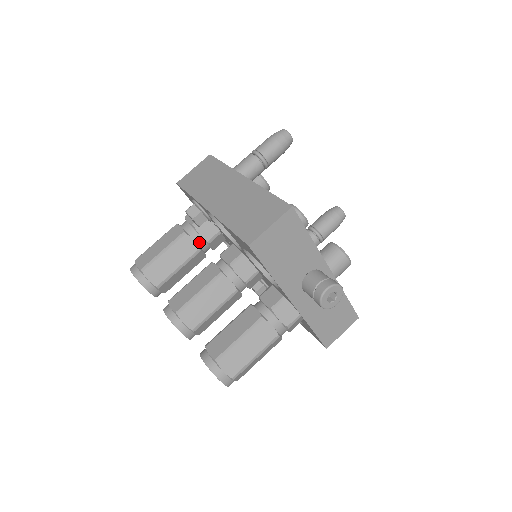
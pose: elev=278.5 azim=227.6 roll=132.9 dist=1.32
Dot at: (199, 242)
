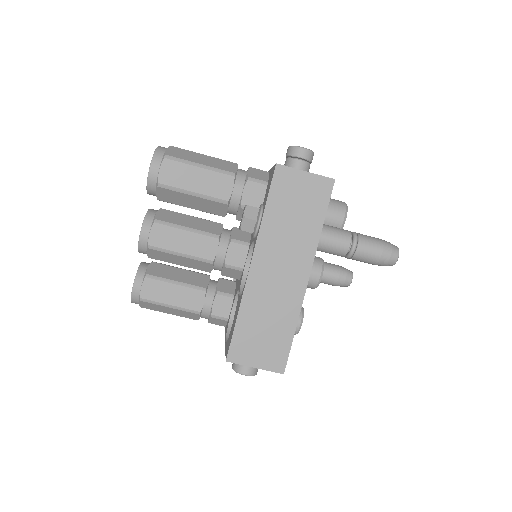
Dot at: (230, 213)
